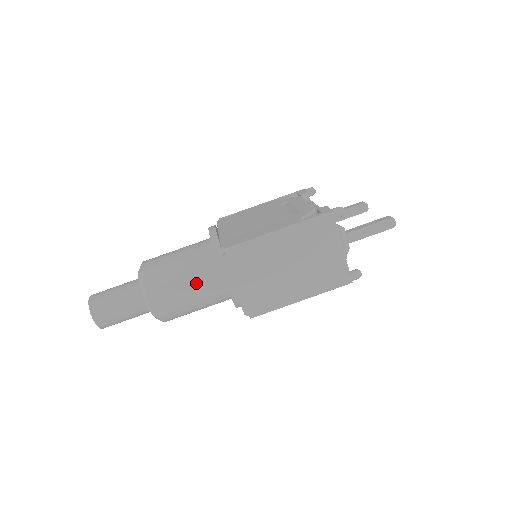
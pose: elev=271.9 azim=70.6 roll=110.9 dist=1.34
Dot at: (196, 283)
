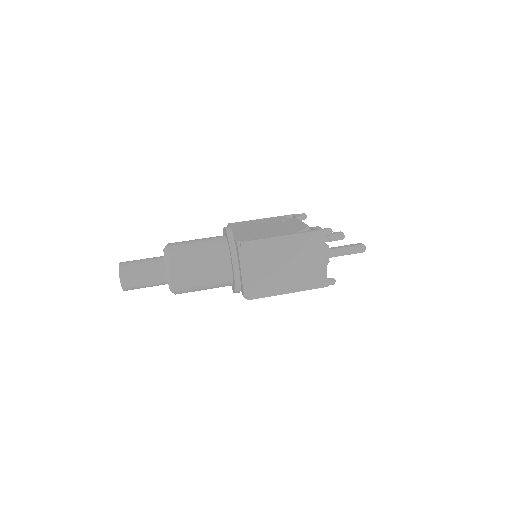
Dot at: (209, 266)
